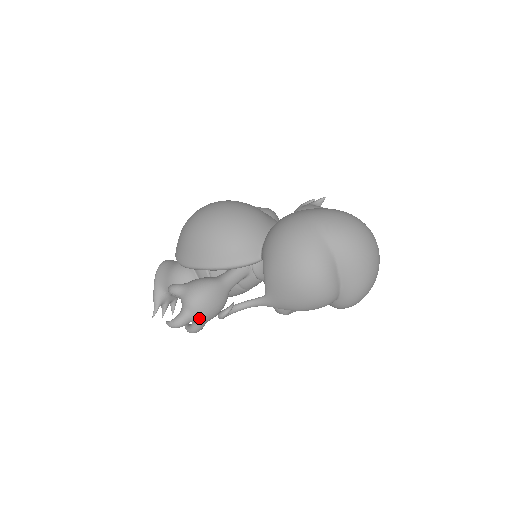
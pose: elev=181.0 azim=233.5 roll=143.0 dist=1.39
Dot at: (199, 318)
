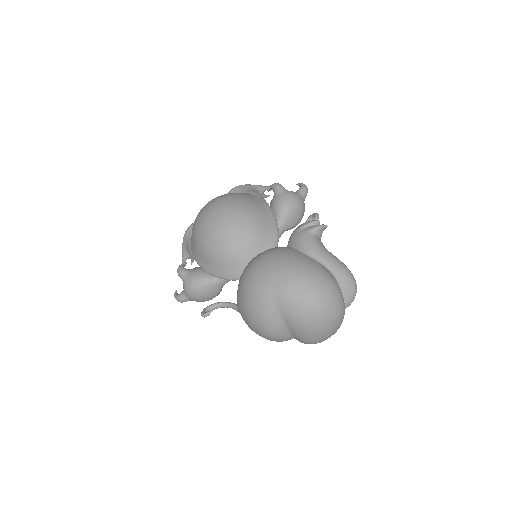
Dot at: occluded
